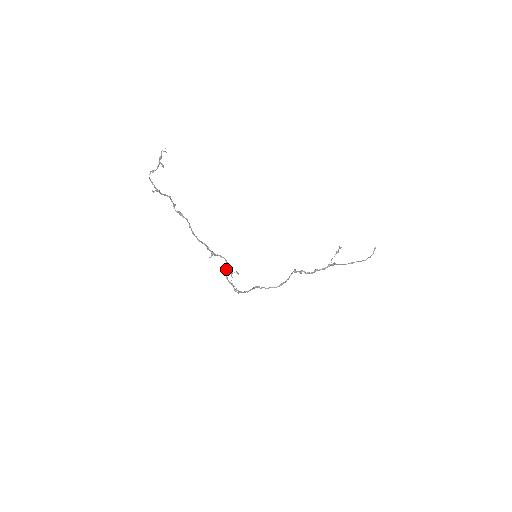
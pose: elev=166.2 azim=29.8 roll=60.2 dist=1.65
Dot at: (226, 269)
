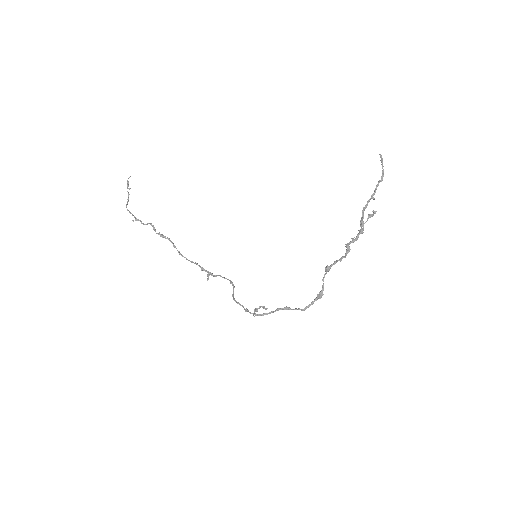
Dot at: (233, 291)
